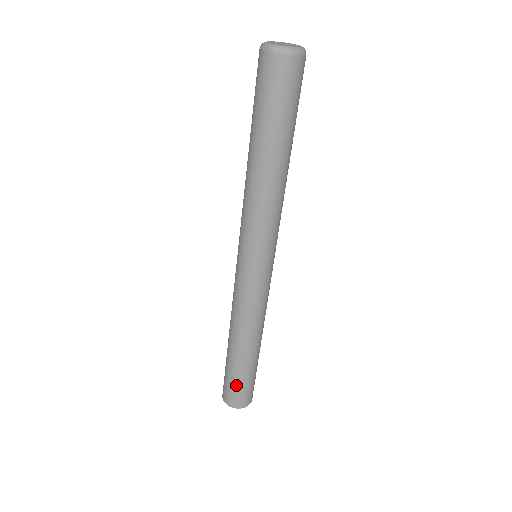
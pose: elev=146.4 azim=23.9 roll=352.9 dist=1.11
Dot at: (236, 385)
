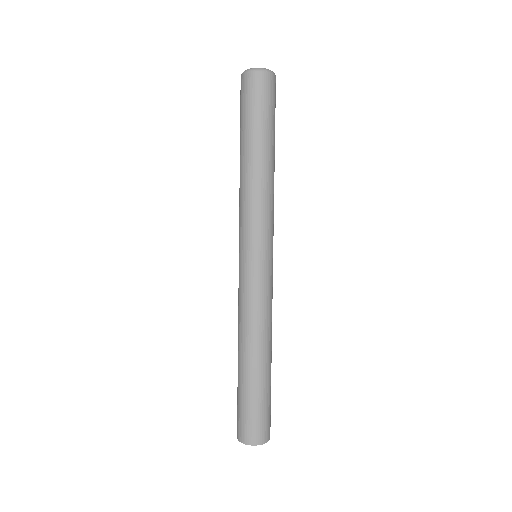
Dot at: (266, 409)
